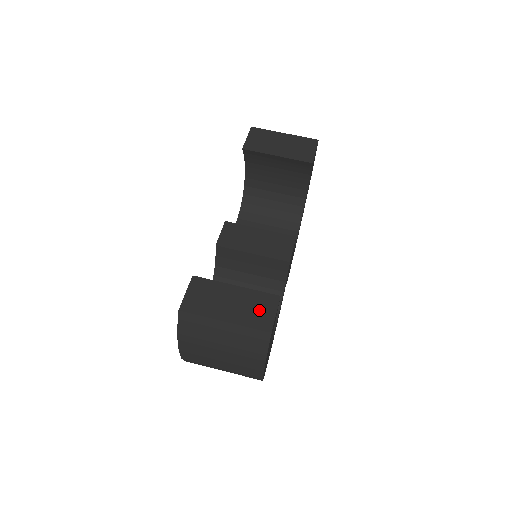
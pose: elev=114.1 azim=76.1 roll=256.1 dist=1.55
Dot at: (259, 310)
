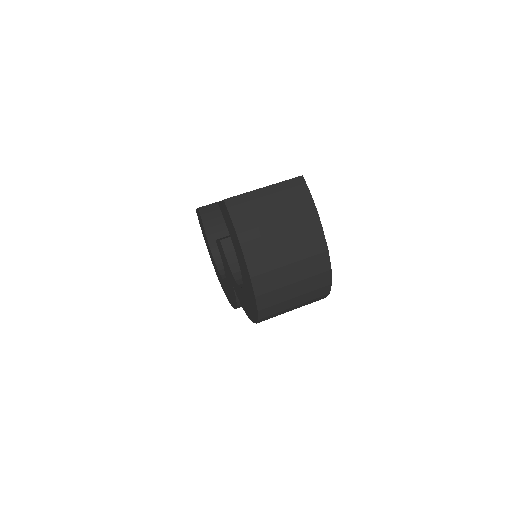
Dot at: occluded
